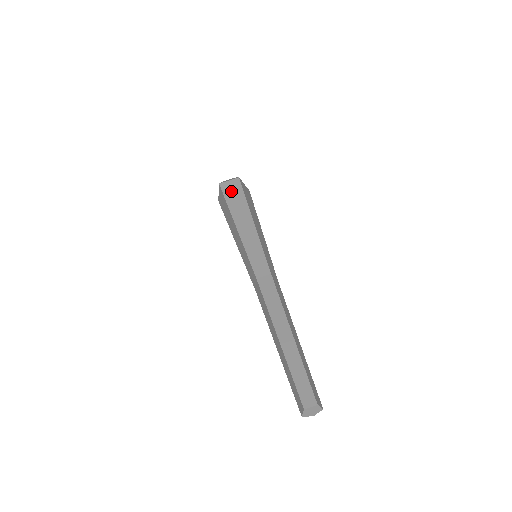
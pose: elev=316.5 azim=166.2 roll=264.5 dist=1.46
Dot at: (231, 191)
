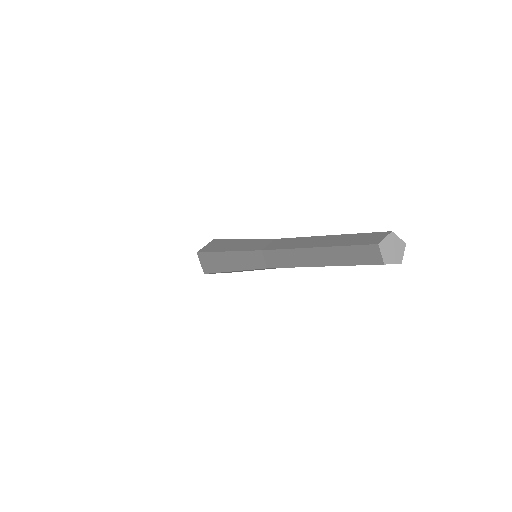
Dot at: (210, 246)
